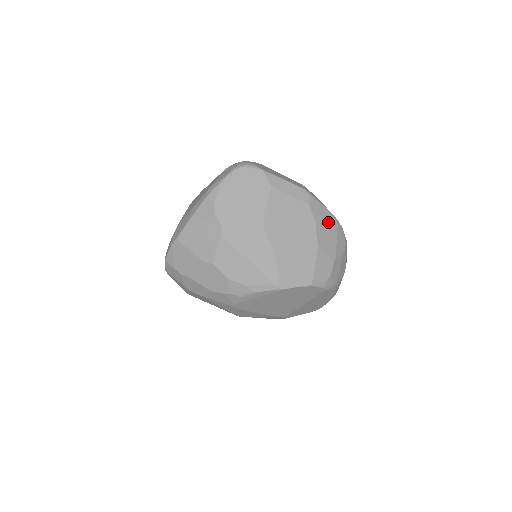
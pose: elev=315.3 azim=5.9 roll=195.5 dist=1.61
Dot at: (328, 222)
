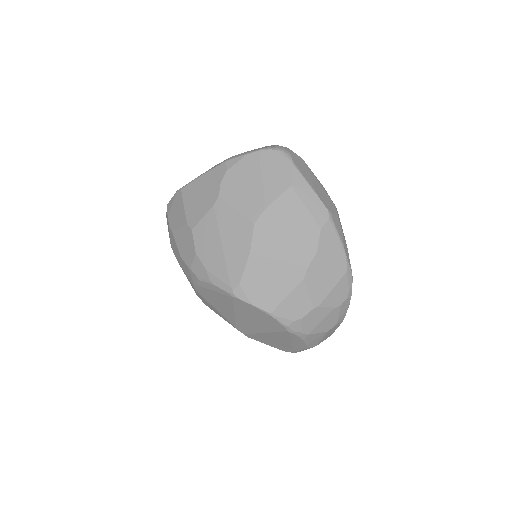
Dot at: (335, 262)
